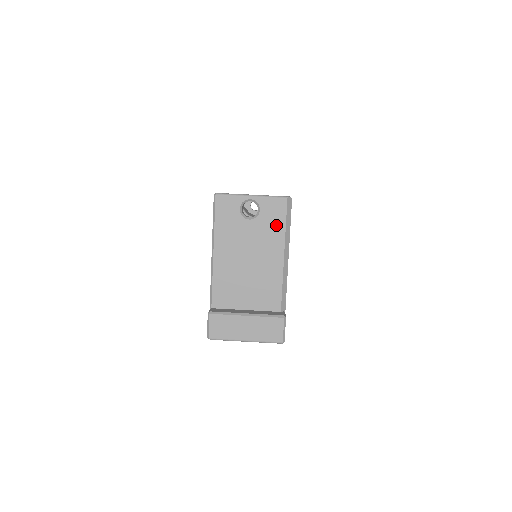
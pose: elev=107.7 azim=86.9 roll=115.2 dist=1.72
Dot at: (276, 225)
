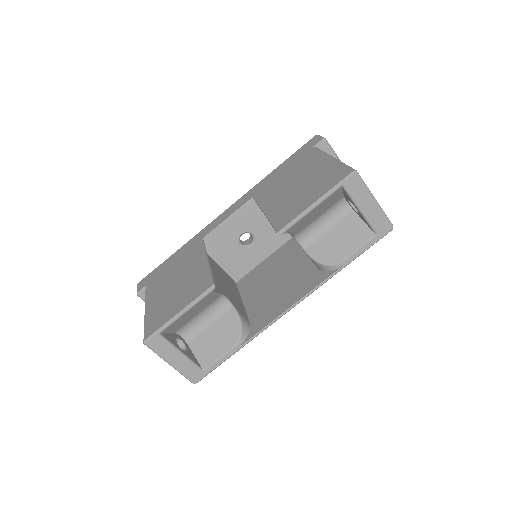
Dot at: occluded
